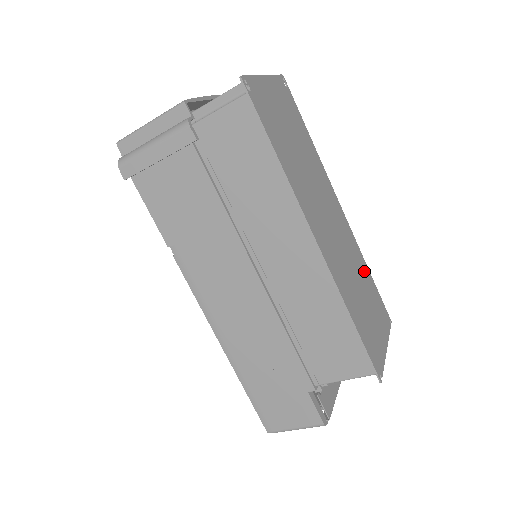
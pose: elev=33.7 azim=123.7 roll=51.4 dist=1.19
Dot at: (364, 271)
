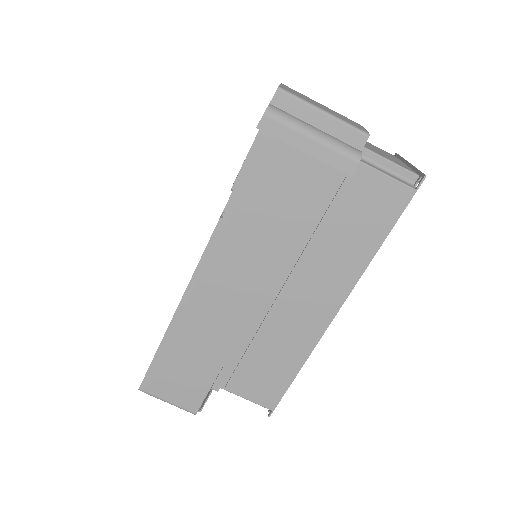
Dot at: occluded
